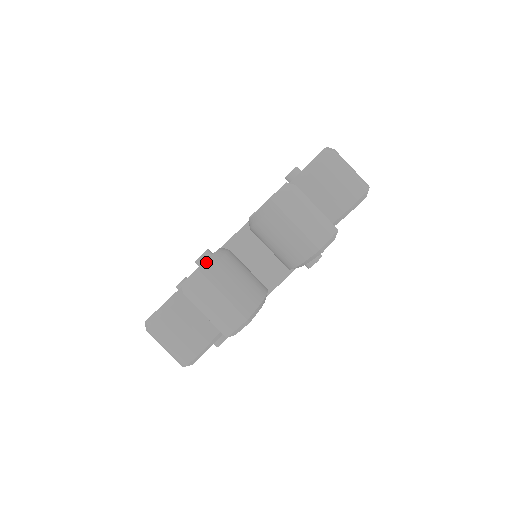
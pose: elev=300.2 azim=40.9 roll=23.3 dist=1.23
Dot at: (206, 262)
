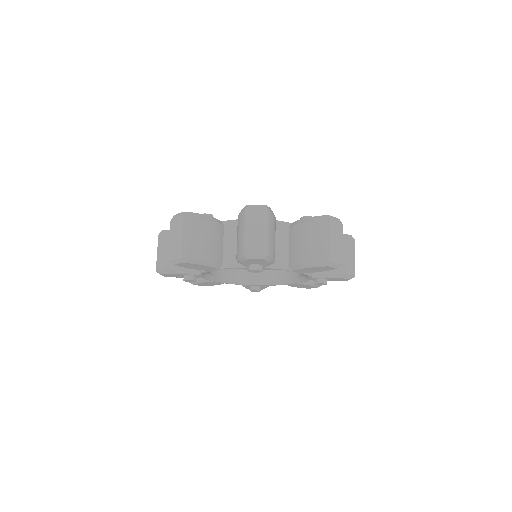
Dot at: (194, 213)
